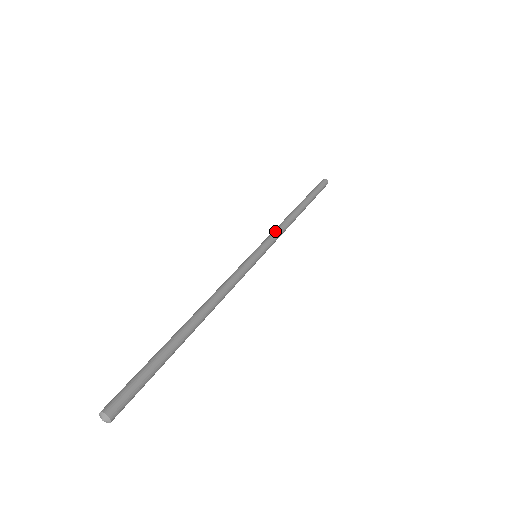
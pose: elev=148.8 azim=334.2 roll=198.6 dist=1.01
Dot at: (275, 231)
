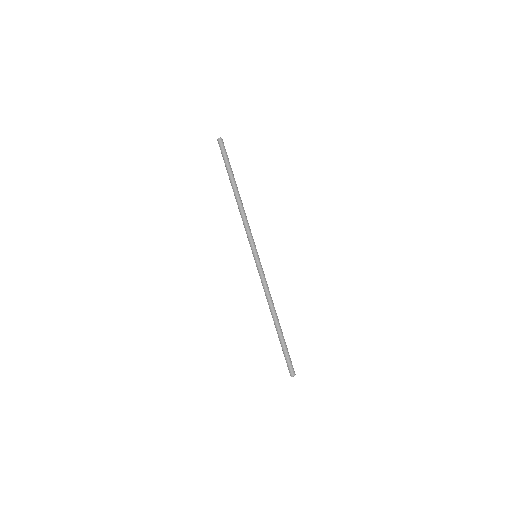
Dot at: (250, 229)
